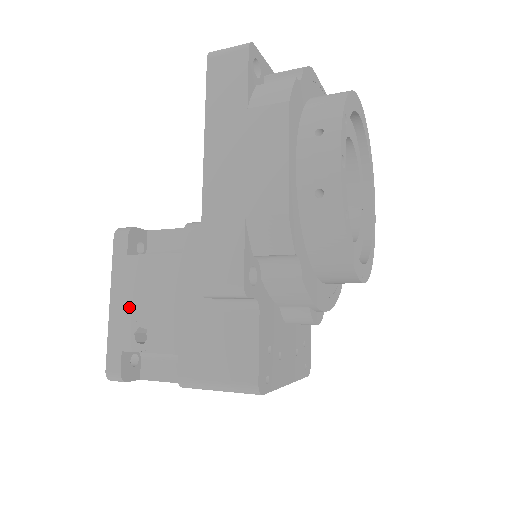
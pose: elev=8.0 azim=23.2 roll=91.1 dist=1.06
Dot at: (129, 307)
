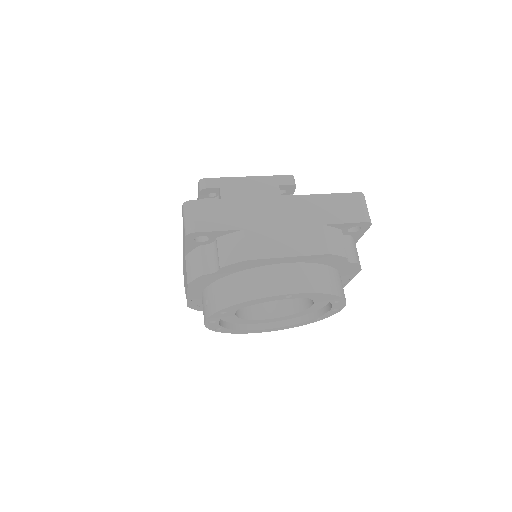
Dot at: occluded
